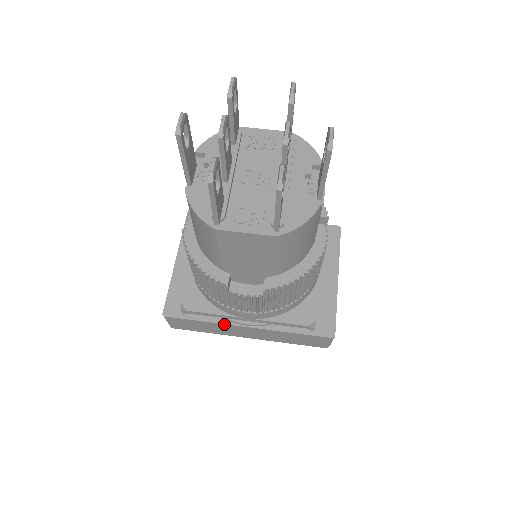
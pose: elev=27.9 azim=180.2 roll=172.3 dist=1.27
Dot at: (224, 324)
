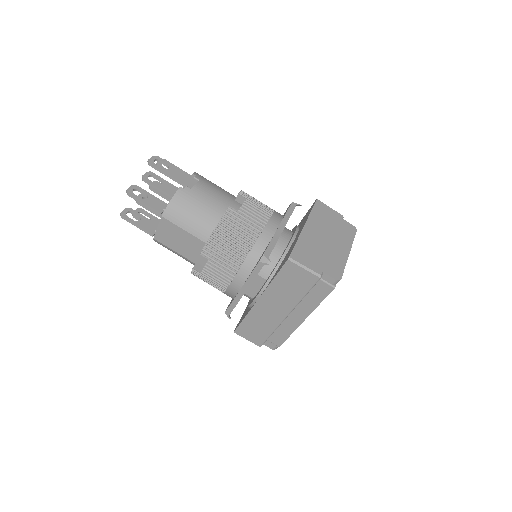
Dot at: (251, 310)
